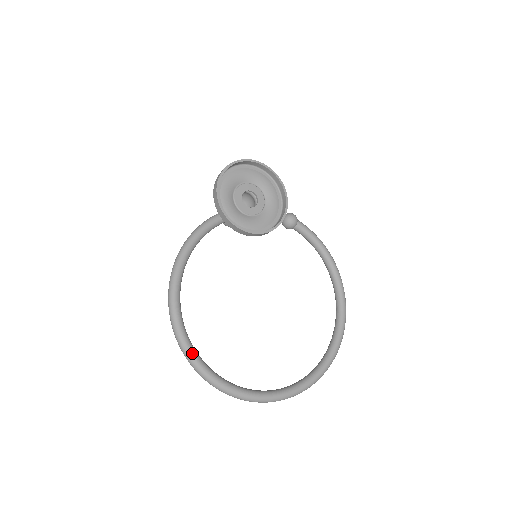
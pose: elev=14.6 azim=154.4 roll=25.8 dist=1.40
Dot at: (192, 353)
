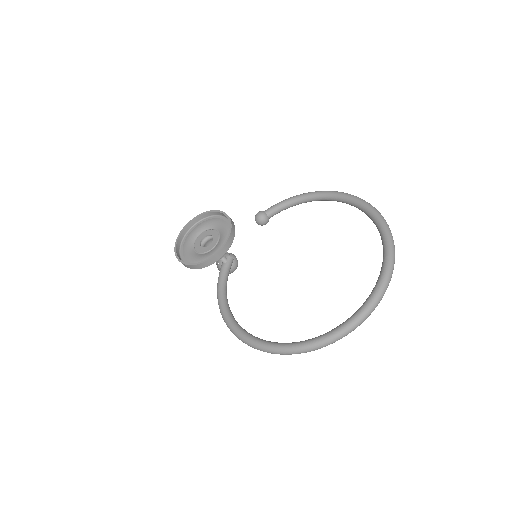
Dot at: (289, 346)
